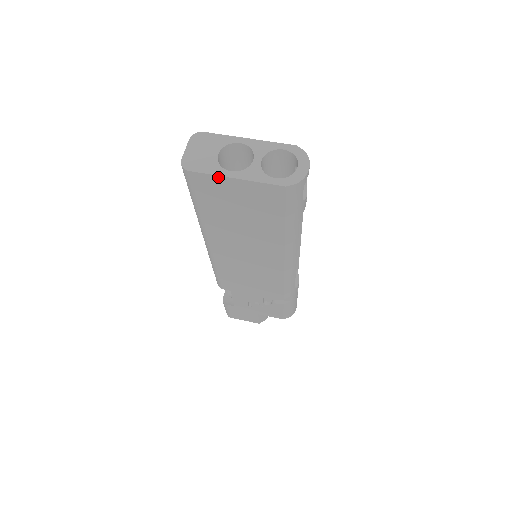
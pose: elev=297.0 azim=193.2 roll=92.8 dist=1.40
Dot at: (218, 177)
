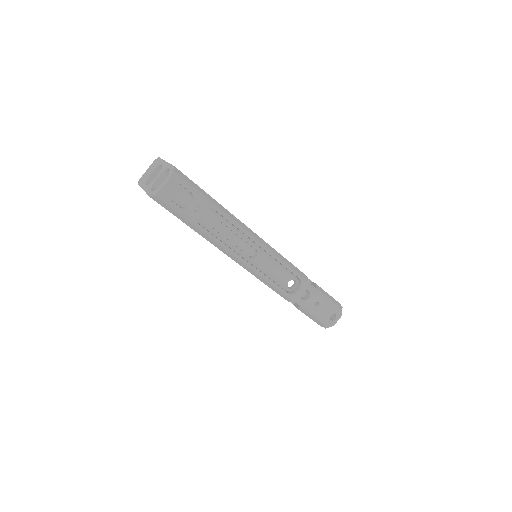
Dot at: occluded
